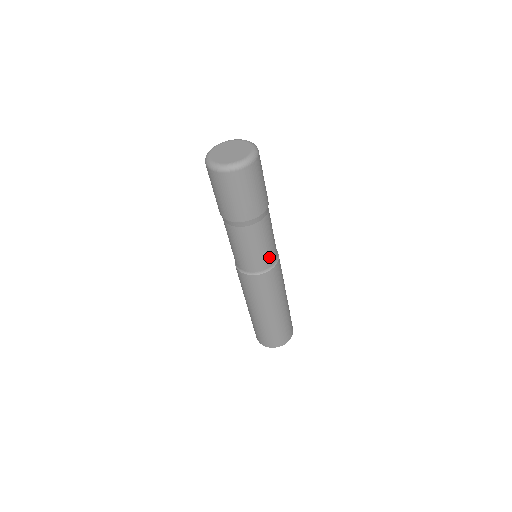
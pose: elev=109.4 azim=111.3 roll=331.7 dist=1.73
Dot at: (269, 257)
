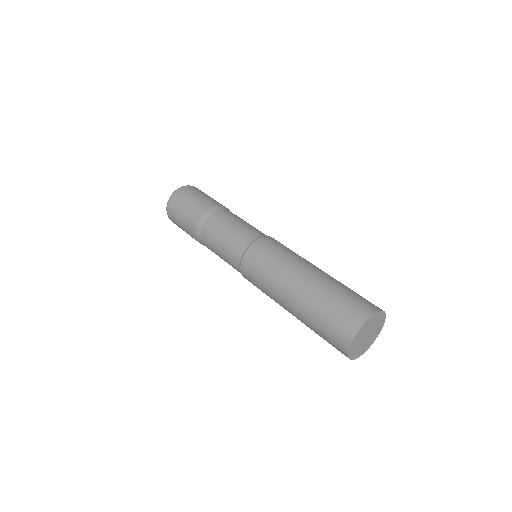
Dot at: (259, 231)
